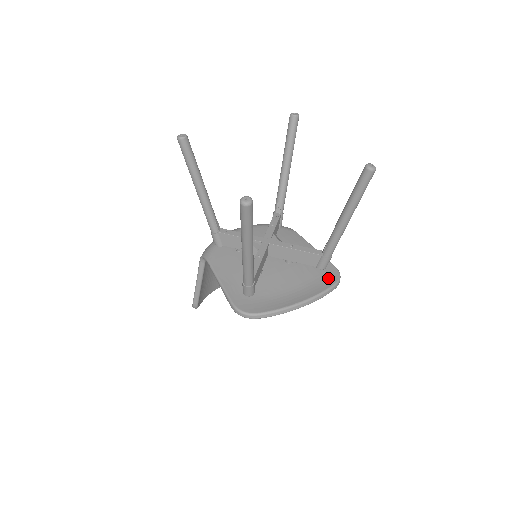
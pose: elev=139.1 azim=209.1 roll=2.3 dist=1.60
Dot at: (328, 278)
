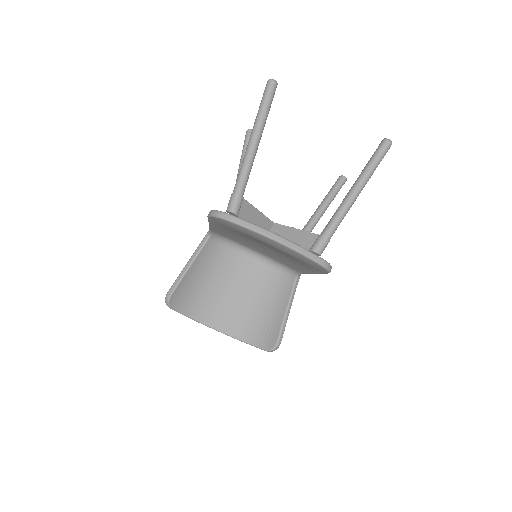
Dot at: occluded
